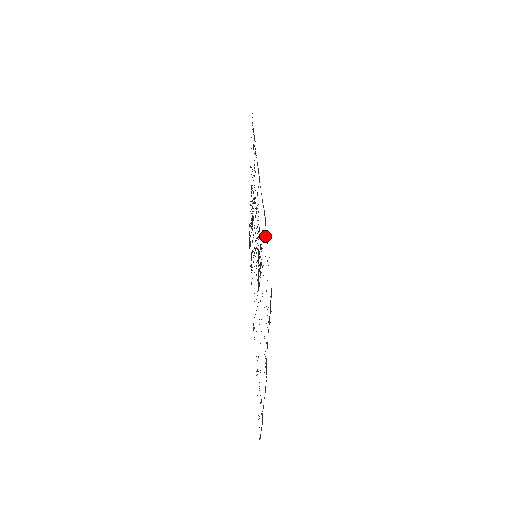
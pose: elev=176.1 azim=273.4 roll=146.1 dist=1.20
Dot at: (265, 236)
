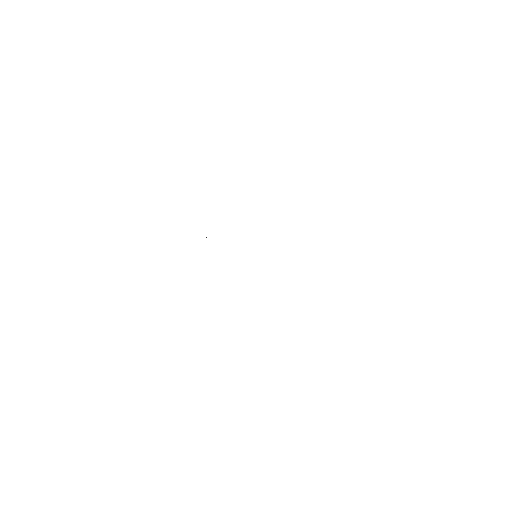
Dot at: occluded
